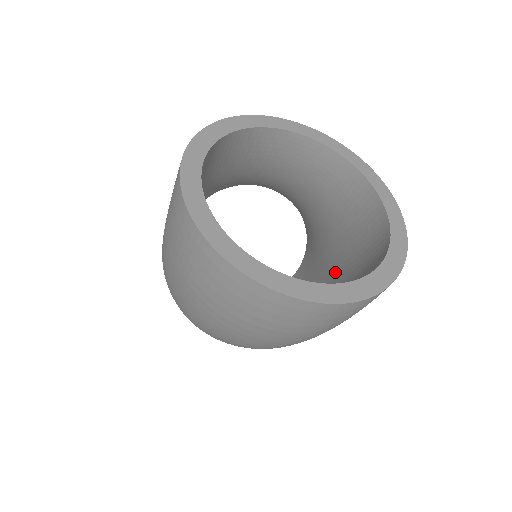
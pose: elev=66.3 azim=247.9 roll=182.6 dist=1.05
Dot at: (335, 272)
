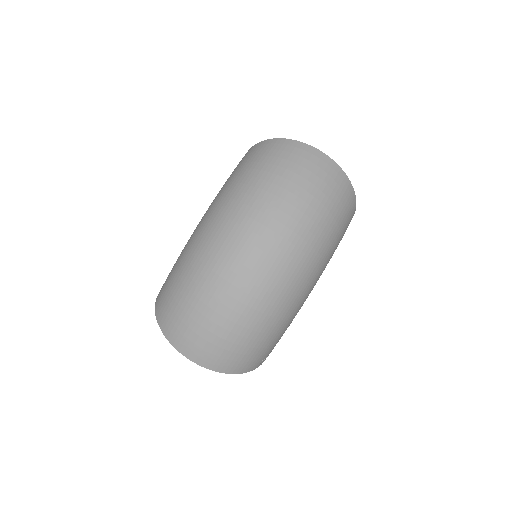
Dot at: occluded
